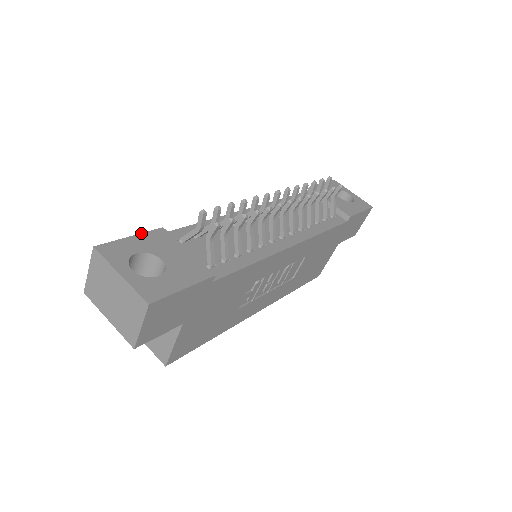
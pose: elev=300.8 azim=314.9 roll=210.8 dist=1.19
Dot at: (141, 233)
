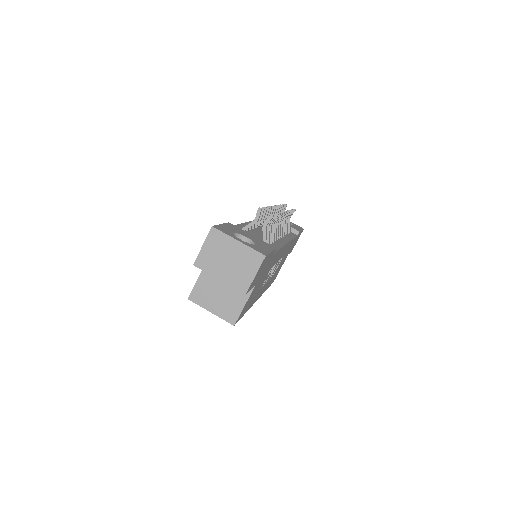
Dot at: (223, 223)
